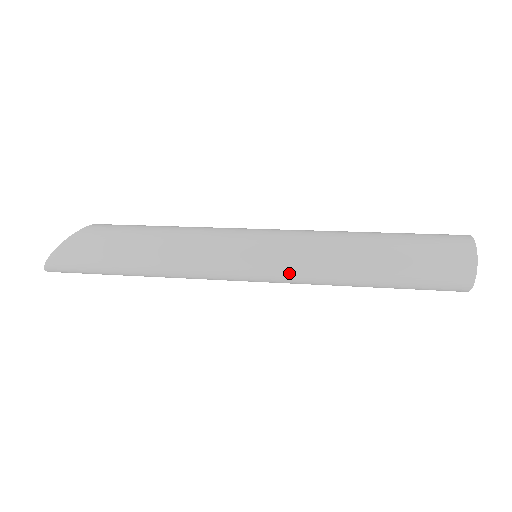
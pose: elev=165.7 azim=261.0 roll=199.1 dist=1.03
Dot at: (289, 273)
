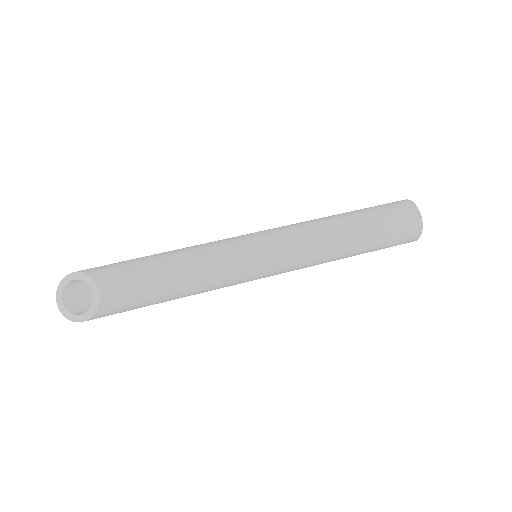
Dot at: occluded
